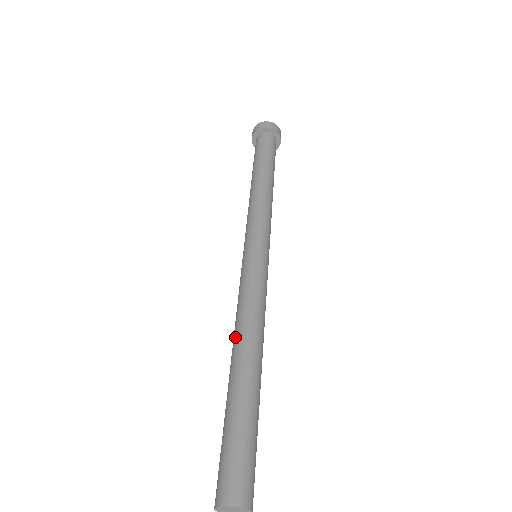
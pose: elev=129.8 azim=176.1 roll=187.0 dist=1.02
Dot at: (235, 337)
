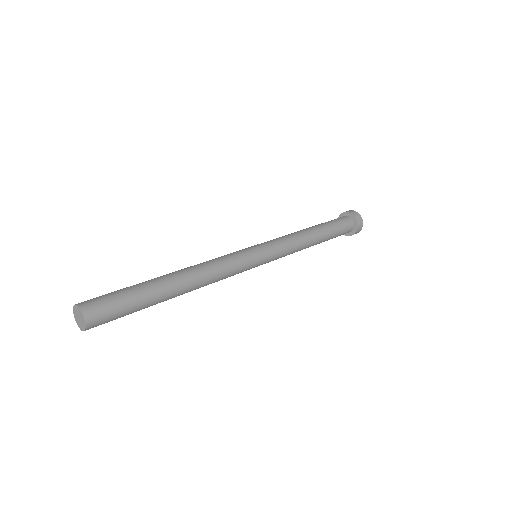
Dot at: (188, 267)
